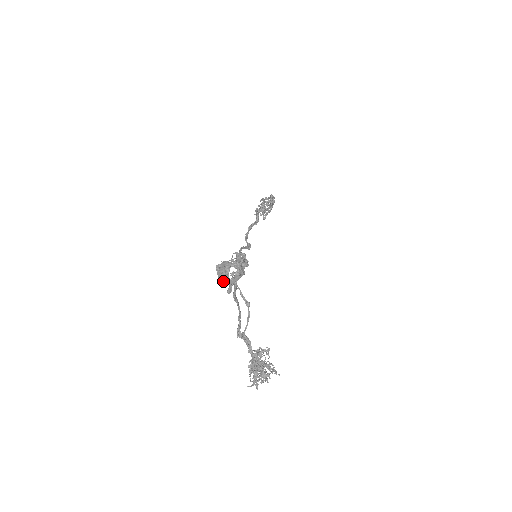
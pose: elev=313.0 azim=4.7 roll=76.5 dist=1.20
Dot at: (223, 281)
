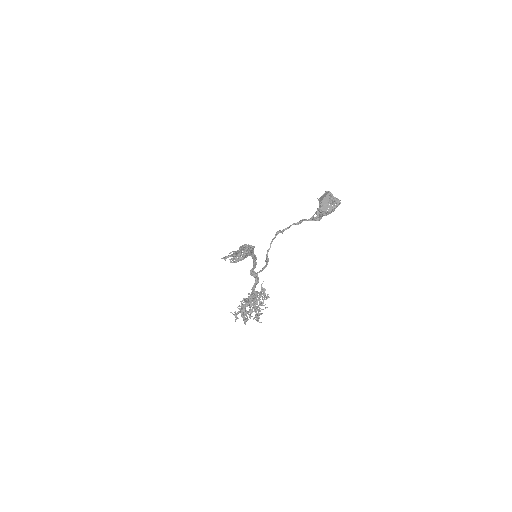
Dot at: (325, 202)
